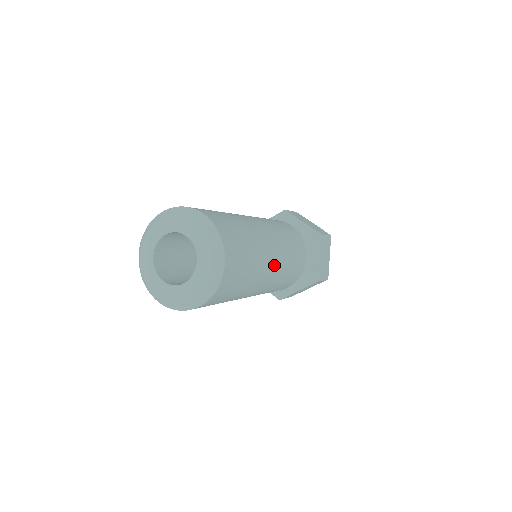
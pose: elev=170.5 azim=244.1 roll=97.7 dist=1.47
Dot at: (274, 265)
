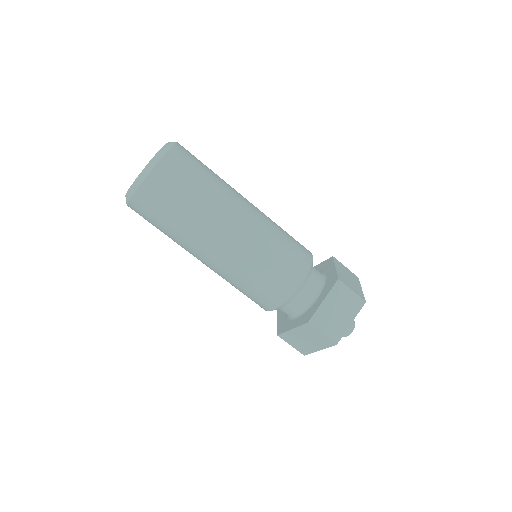
Dot at: (230, 234)
